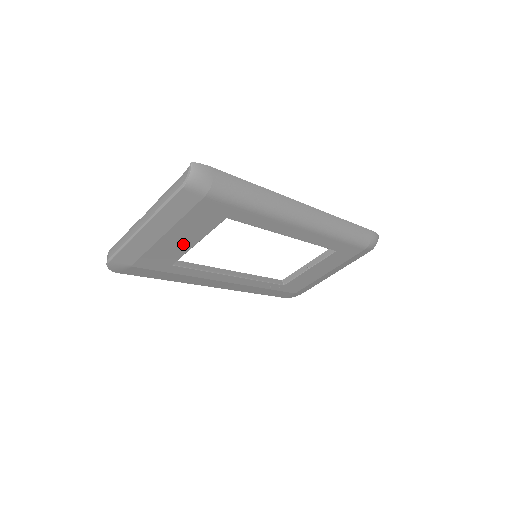
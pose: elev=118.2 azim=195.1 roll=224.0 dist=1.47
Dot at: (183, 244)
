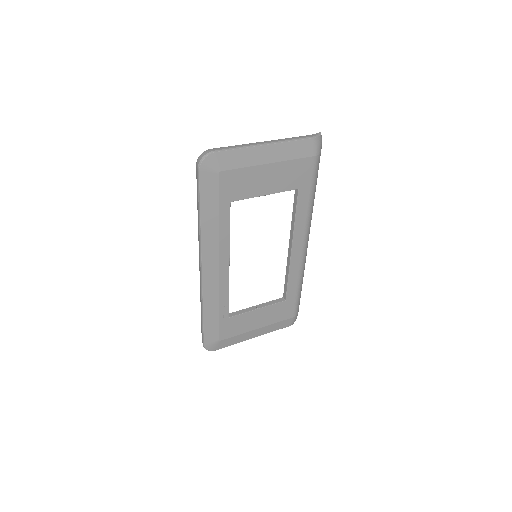
Dot at: (261, 186)
